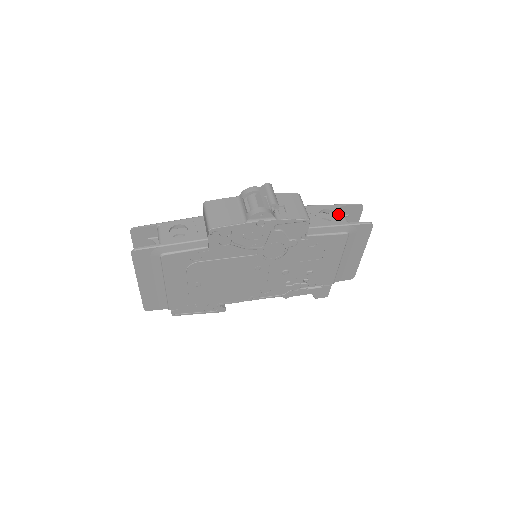
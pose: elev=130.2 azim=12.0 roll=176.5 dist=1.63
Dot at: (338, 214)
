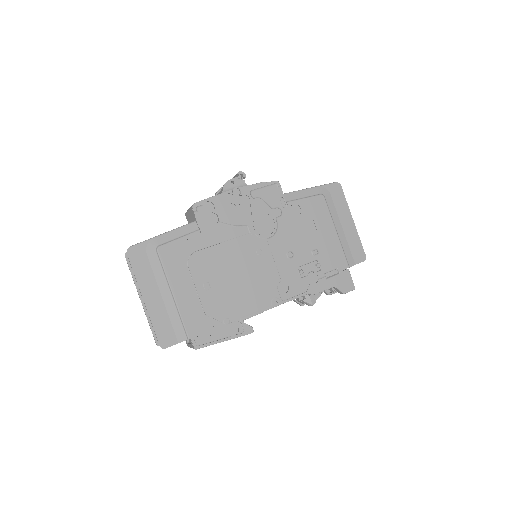
Dot at: occluded
